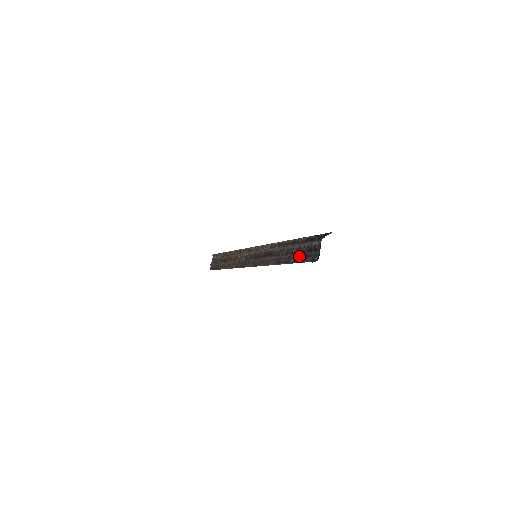
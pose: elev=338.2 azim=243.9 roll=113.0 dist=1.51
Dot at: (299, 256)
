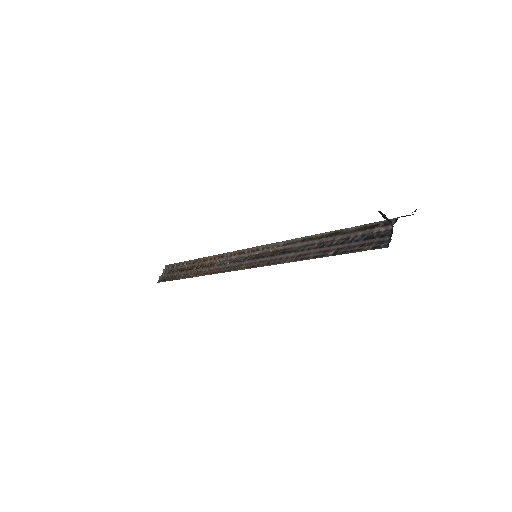
Dot at: (346, 247)
